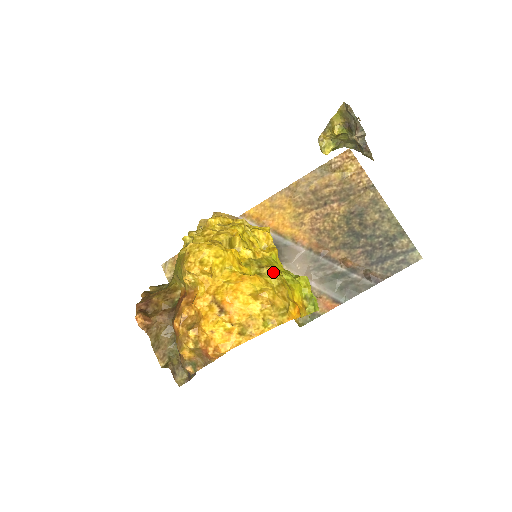
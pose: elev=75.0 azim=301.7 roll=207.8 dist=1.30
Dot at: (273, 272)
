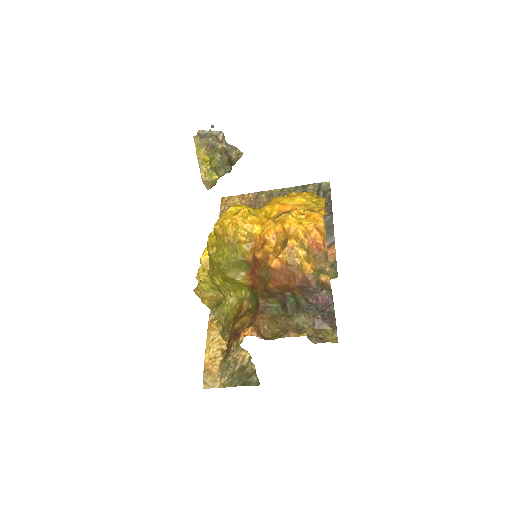
Dot at: occluded
